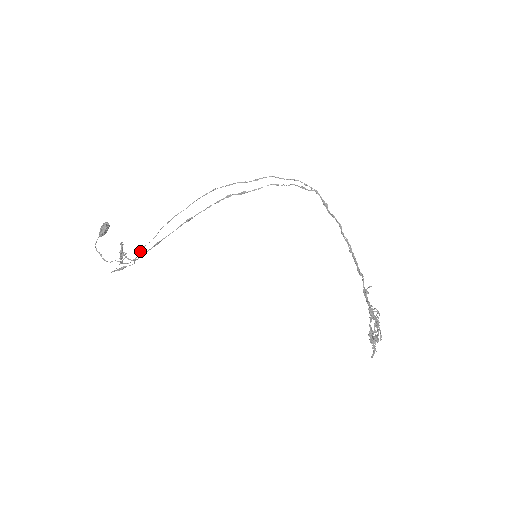
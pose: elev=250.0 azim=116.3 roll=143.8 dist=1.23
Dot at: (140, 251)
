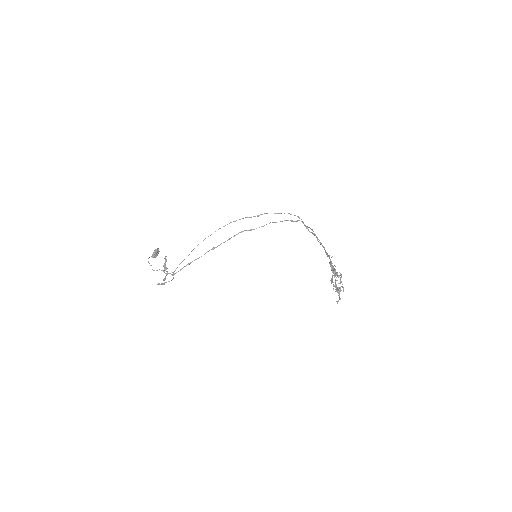
Dot at: occluded
